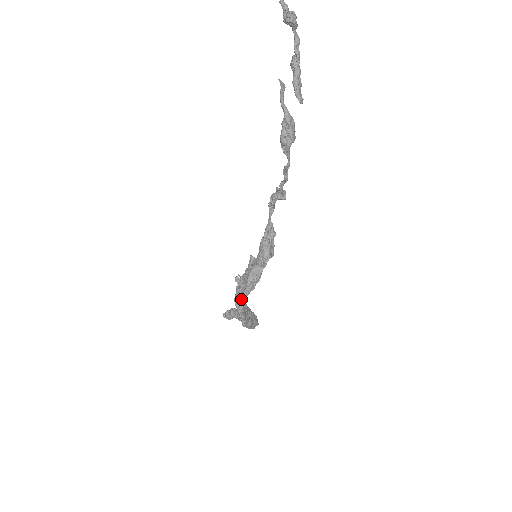
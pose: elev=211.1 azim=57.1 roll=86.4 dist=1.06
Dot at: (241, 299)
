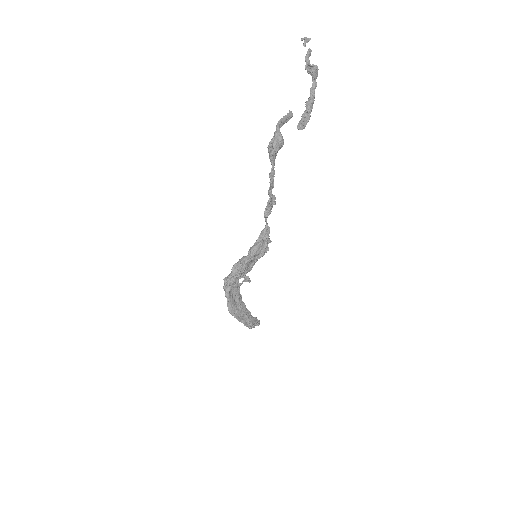
Dot at: (227, 282)
